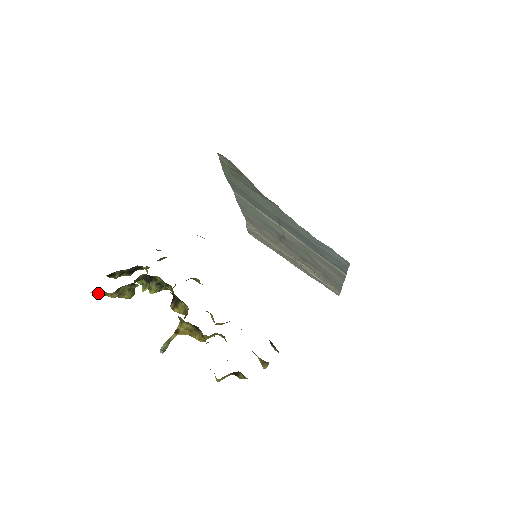
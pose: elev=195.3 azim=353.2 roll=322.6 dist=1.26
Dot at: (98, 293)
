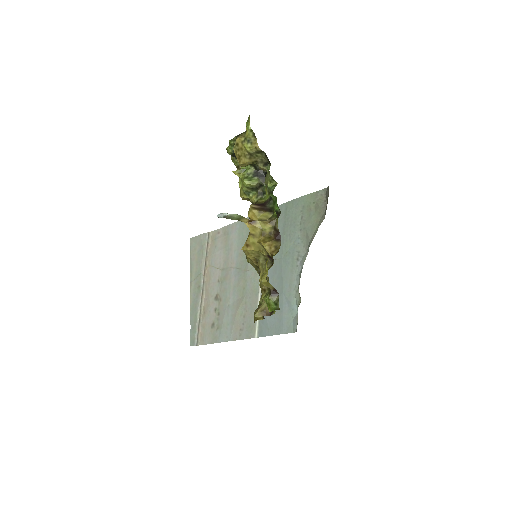
Dot at: (249, 134)
